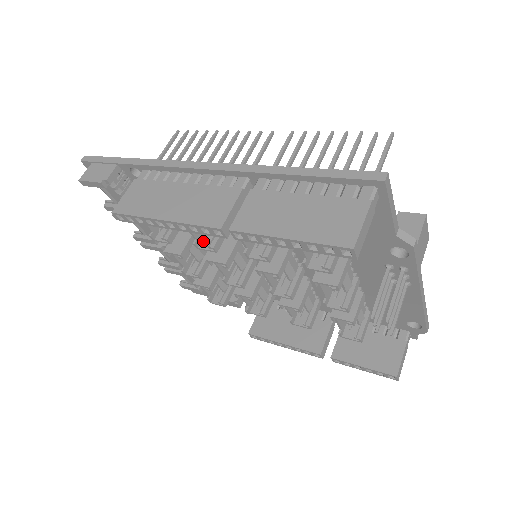
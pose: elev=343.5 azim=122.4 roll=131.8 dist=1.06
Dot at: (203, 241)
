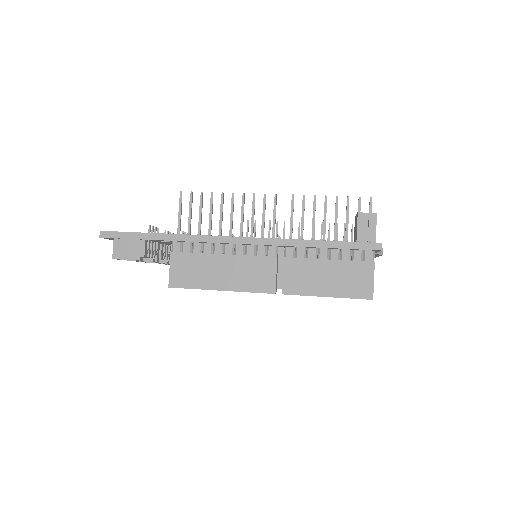
Dot at: occluded
